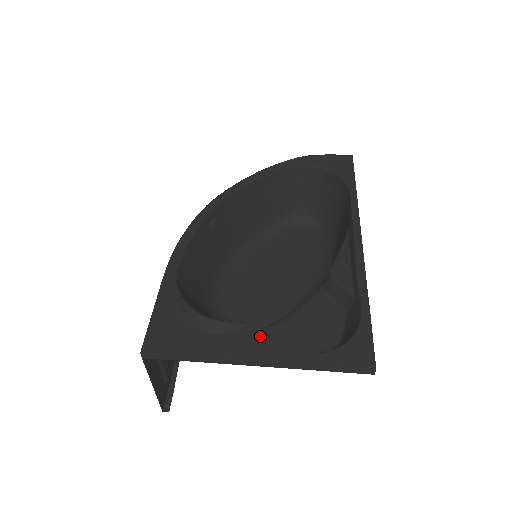
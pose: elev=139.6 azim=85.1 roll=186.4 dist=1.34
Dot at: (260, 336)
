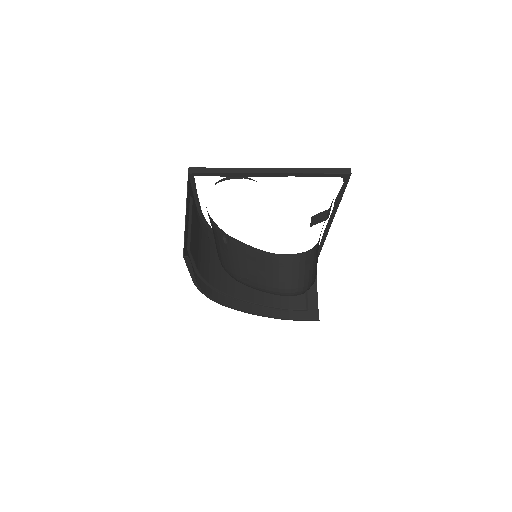
Dot at: occluded
